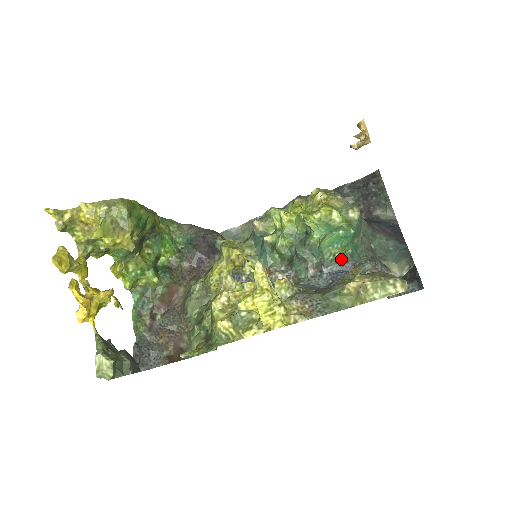
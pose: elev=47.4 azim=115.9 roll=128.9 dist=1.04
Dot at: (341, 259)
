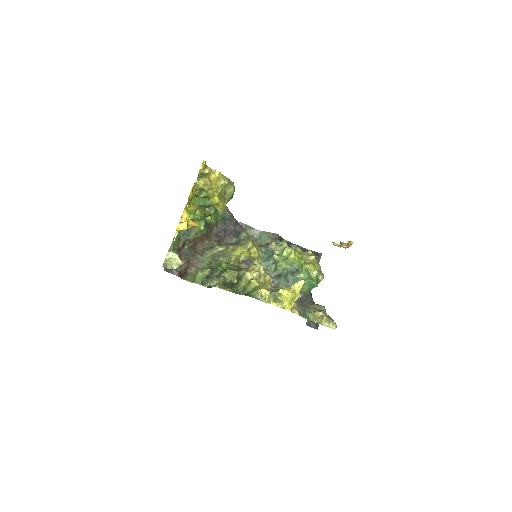
Dot at: (303, 293)
